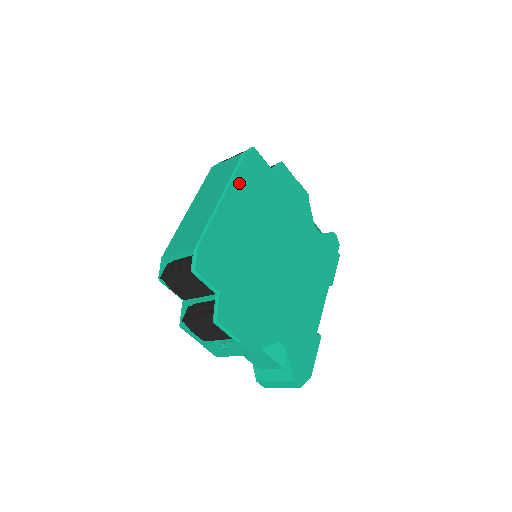
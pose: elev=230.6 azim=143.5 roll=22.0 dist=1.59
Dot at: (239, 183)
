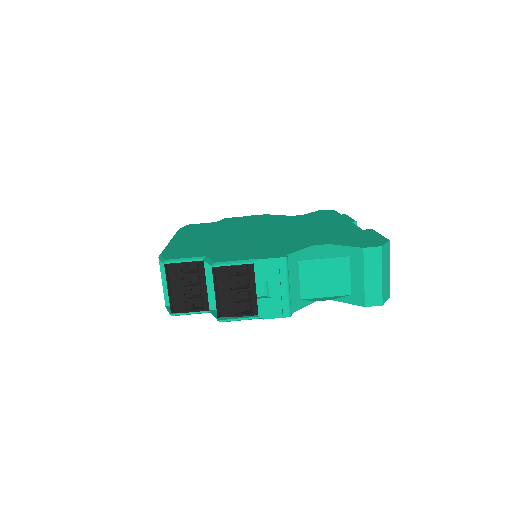
Dot at: (184, 233)
